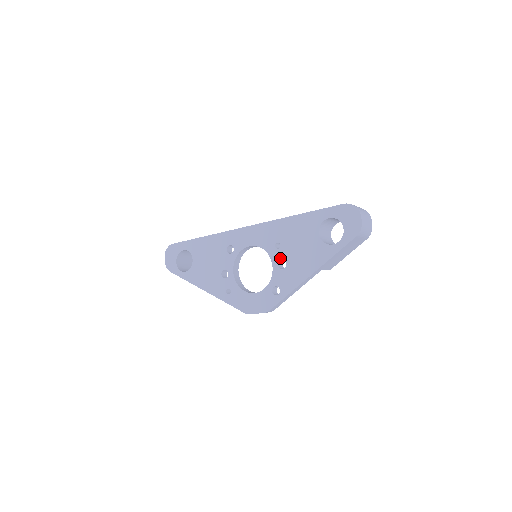
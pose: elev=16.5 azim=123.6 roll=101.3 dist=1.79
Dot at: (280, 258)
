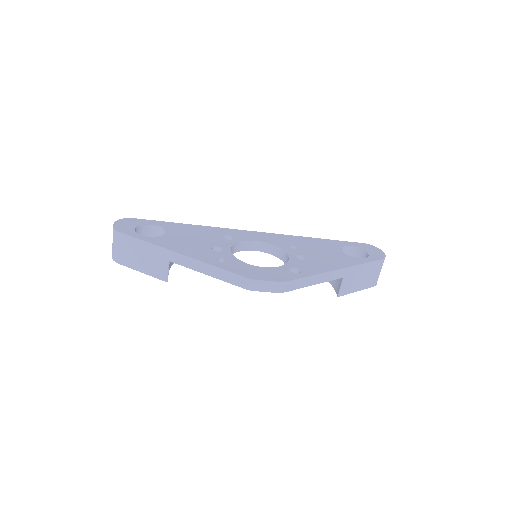
Dot at: (298, 253)
